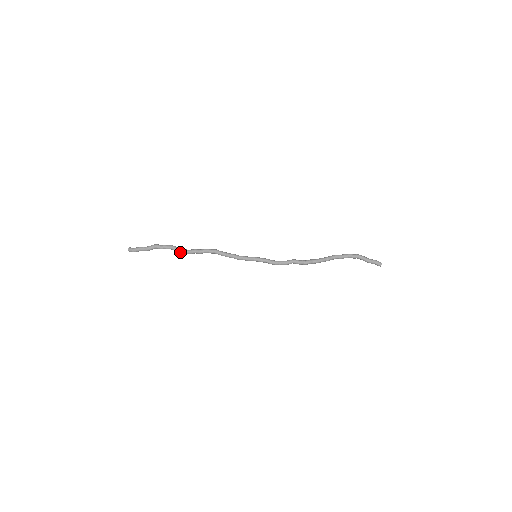
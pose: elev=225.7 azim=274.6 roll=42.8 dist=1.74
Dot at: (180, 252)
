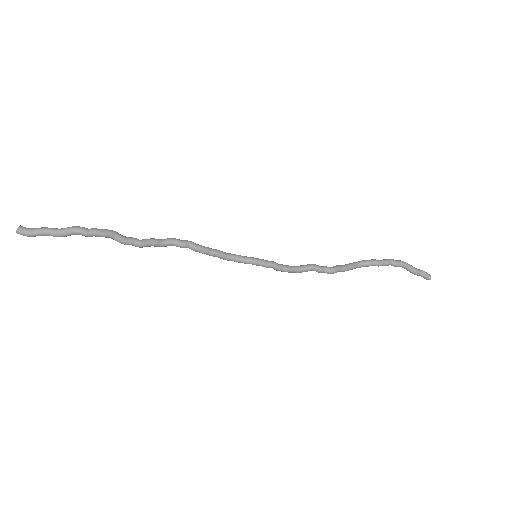
Dot at: (125, 243)
